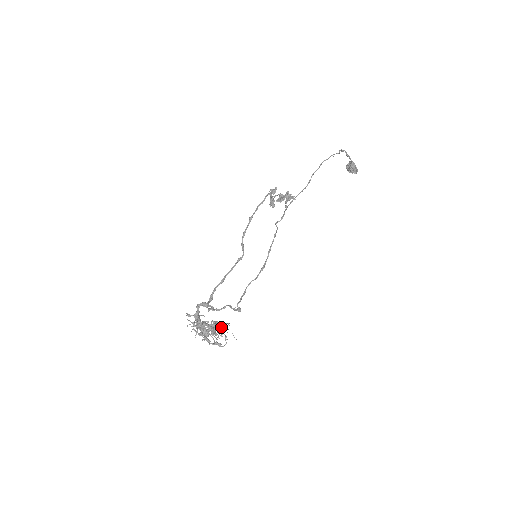
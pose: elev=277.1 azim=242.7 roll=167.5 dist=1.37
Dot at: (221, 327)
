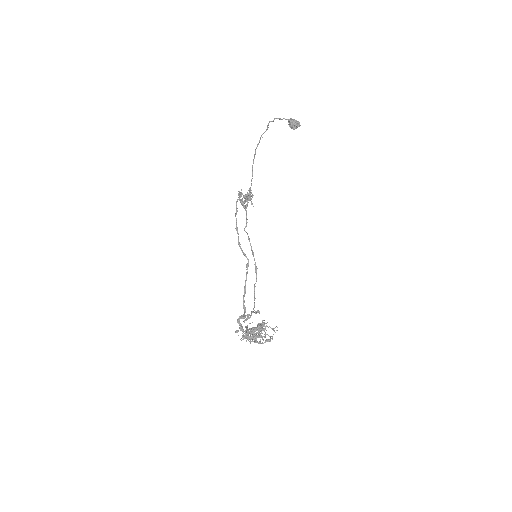
Dot at: occluded
